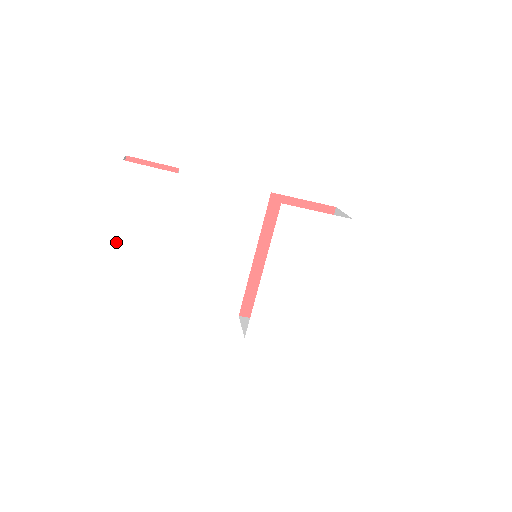
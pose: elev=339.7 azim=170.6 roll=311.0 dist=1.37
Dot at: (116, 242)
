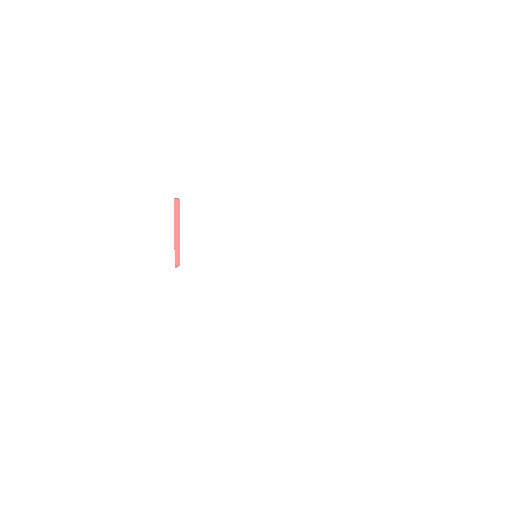
Dot at: (139, 262)
